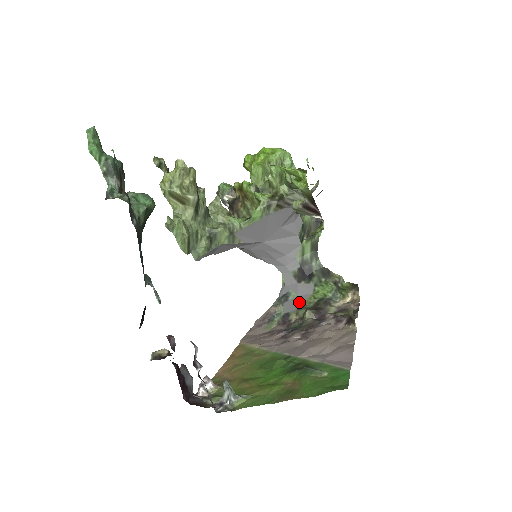
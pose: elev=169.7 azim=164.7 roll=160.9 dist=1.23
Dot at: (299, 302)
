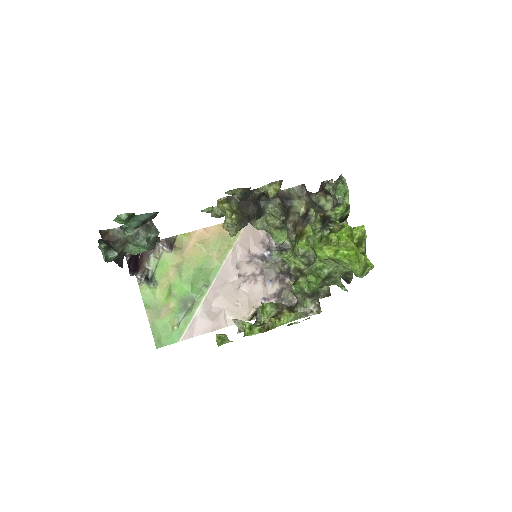
Dot at: occluded
